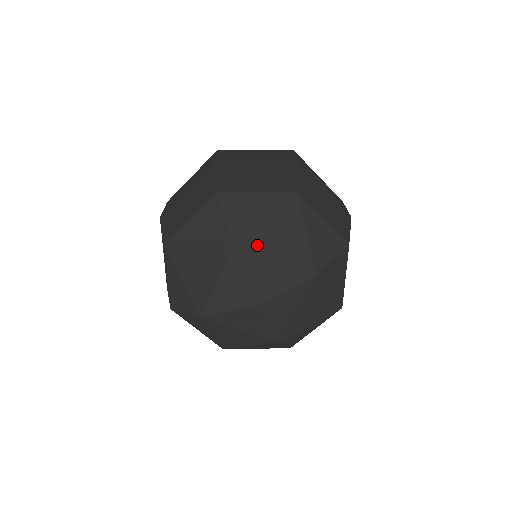
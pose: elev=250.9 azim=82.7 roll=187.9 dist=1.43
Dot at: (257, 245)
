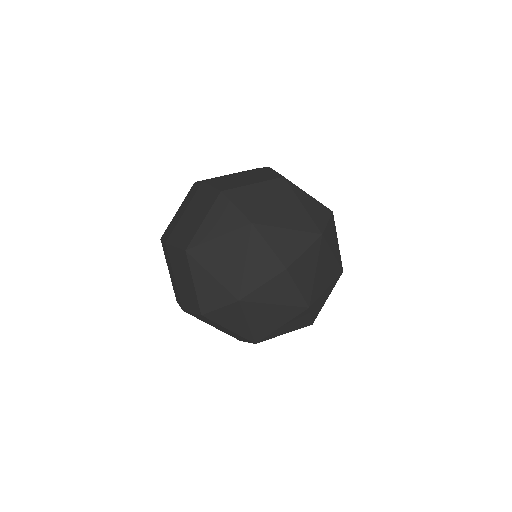
Dot at: (270, 219)
